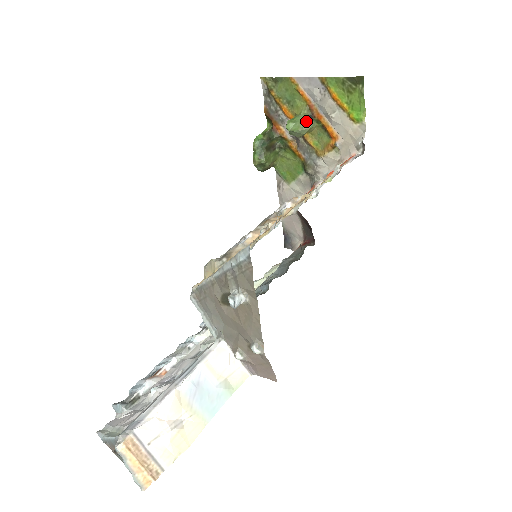
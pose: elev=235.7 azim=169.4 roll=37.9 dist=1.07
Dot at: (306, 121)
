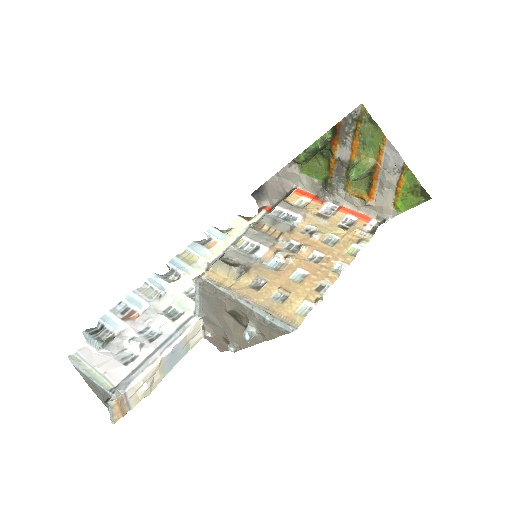
Dot at: (365, 176)
